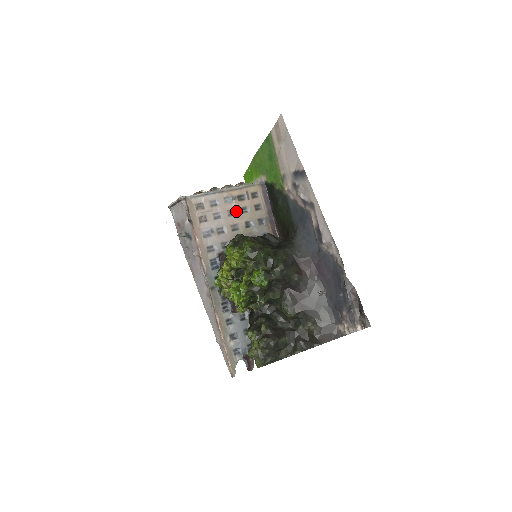
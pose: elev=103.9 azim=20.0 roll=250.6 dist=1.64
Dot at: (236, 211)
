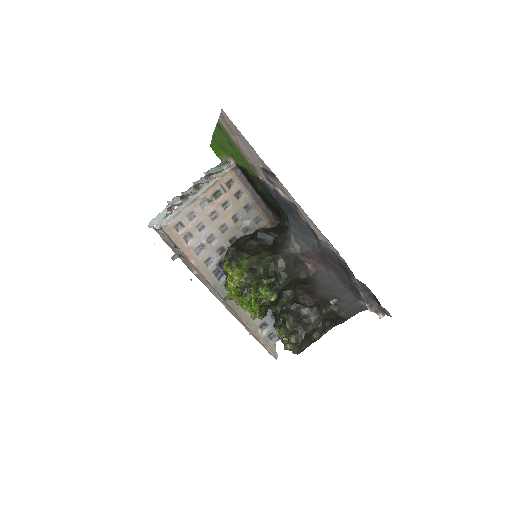
Dot at: (218, 211)
